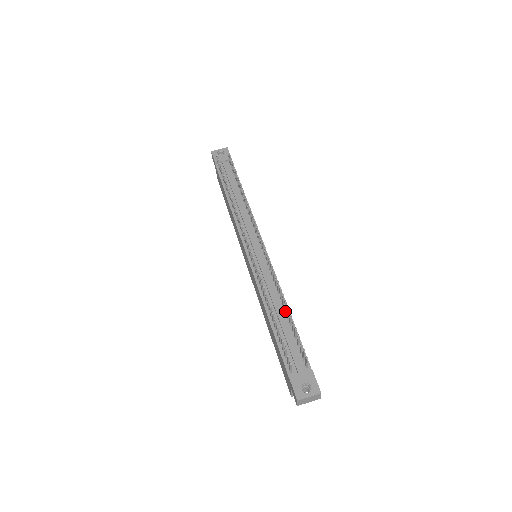
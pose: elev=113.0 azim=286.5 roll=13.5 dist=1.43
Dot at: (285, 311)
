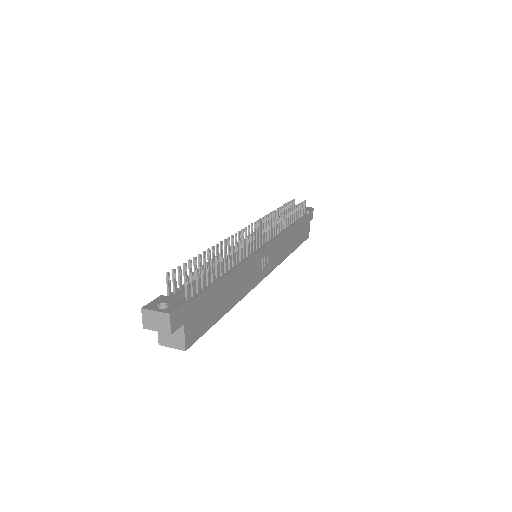
Dot at: (224, 271)
